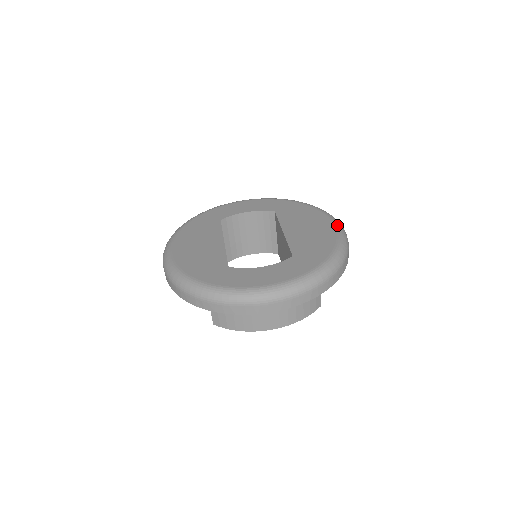
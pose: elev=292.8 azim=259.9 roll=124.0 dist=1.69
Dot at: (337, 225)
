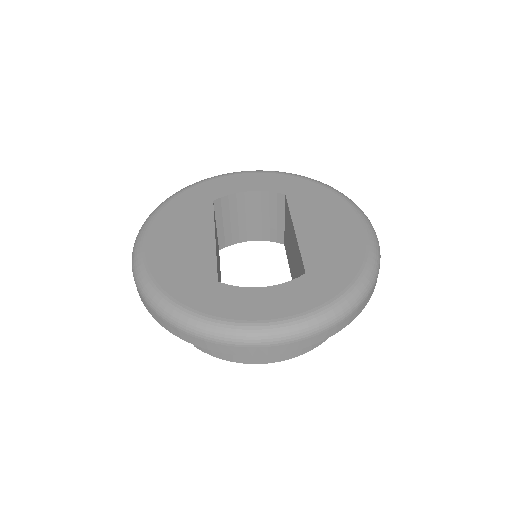
Dot at: (367, 226)
